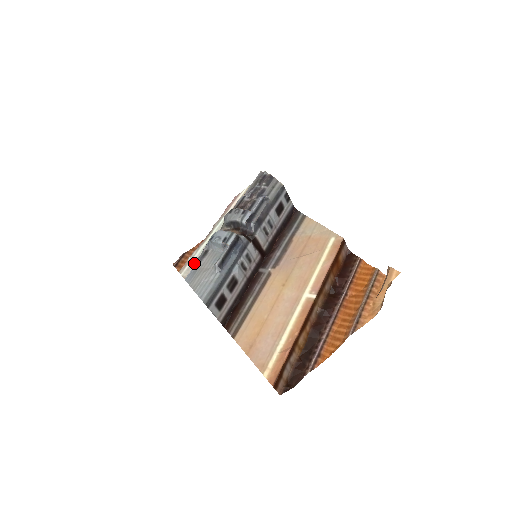
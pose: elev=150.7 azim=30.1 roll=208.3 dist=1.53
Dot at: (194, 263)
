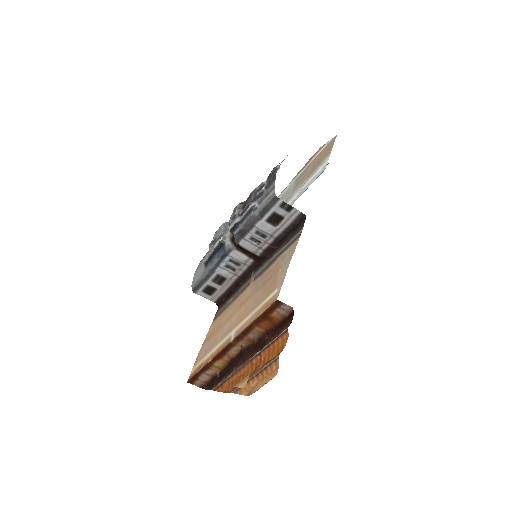
Dot at: occluded
